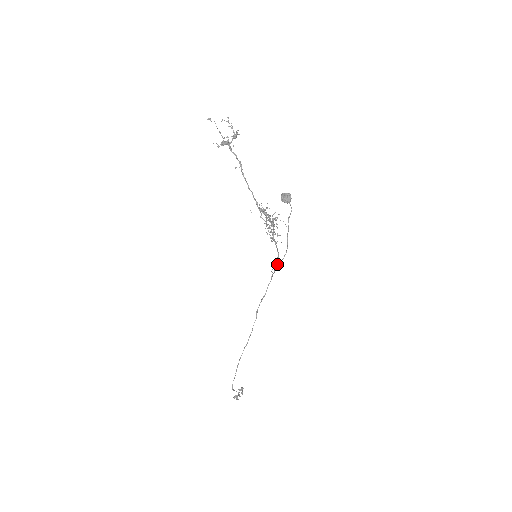
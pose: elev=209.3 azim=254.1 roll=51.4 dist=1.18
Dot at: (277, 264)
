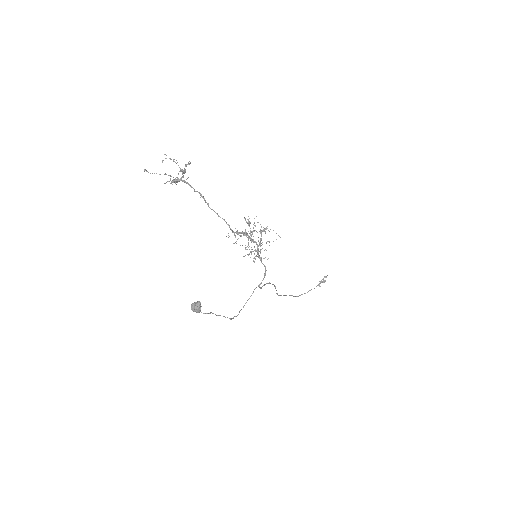
Dot at: (260, 284)
